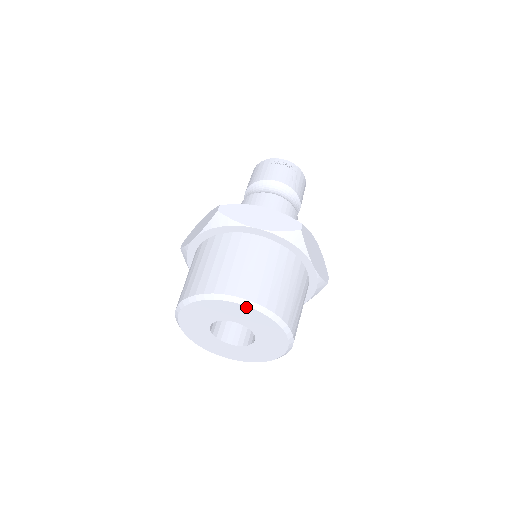
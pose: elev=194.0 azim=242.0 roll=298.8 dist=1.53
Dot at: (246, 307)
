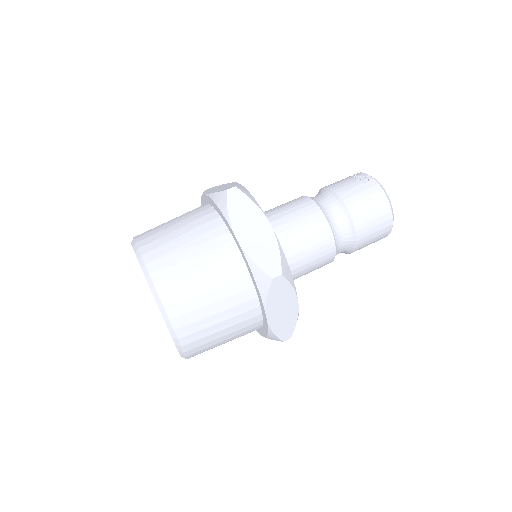
Dot at: occluded
